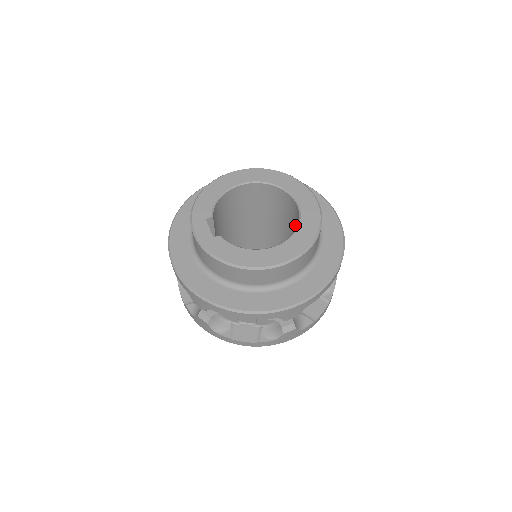
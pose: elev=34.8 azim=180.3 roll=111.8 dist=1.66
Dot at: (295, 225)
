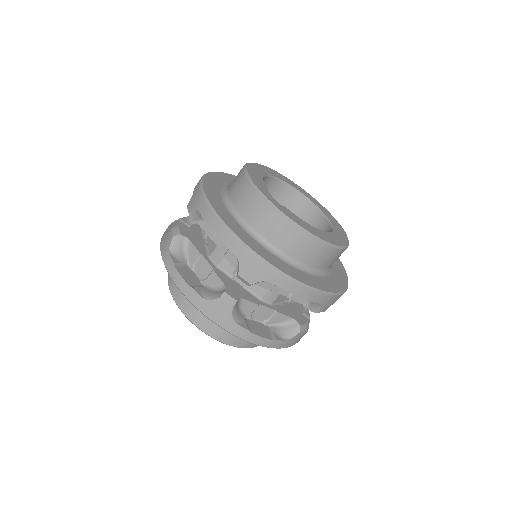
Dot at: occluded
